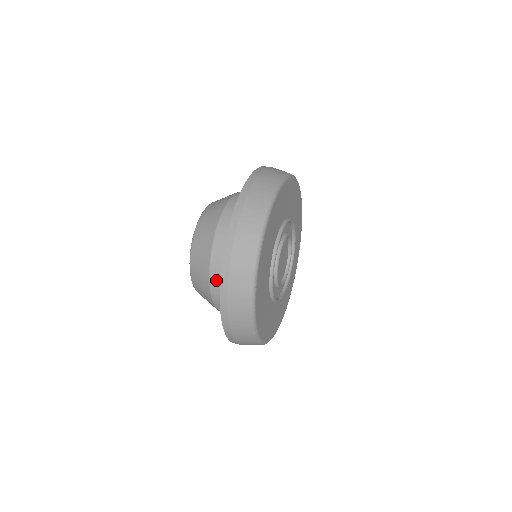
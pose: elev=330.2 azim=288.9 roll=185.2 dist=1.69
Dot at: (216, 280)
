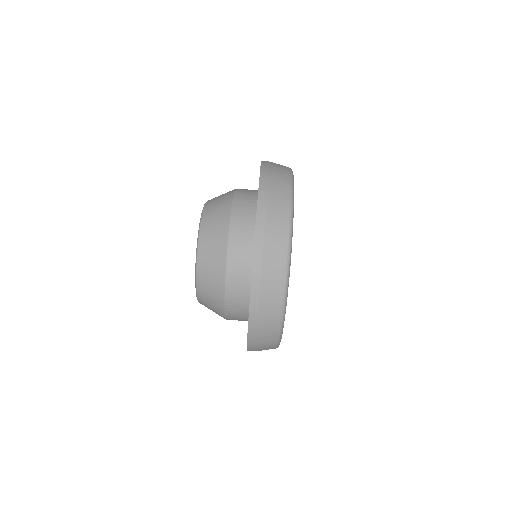
Dot at: (232, 309)
